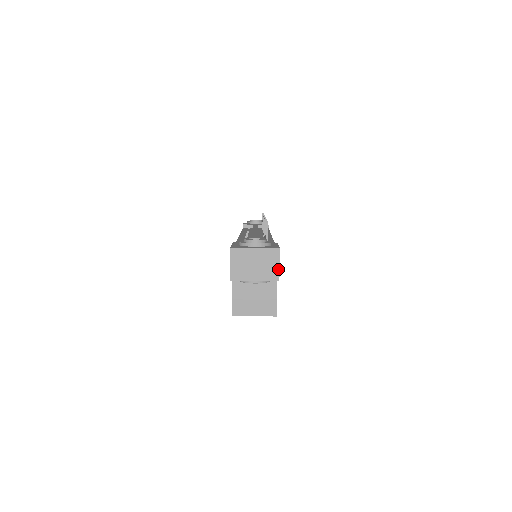
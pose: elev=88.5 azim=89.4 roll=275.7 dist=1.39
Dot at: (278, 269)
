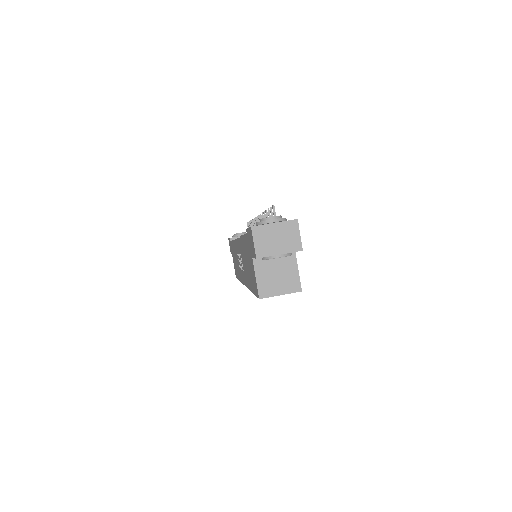
Dot at: (299, 239)
